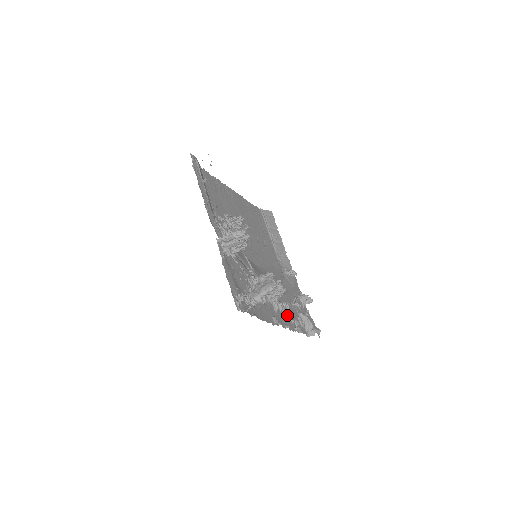
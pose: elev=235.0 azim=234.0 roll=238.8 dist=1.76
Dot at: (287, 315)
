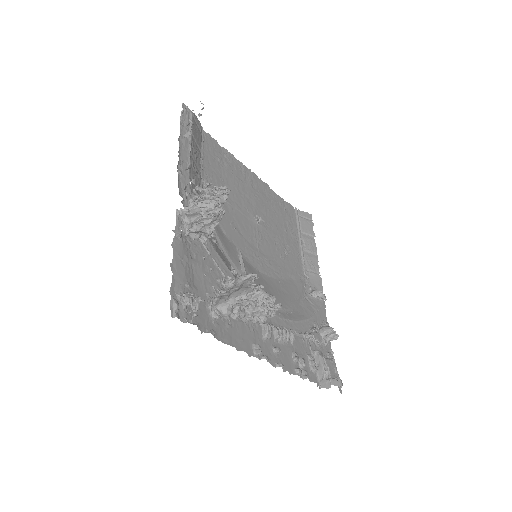
Dot at: (287, 348)
